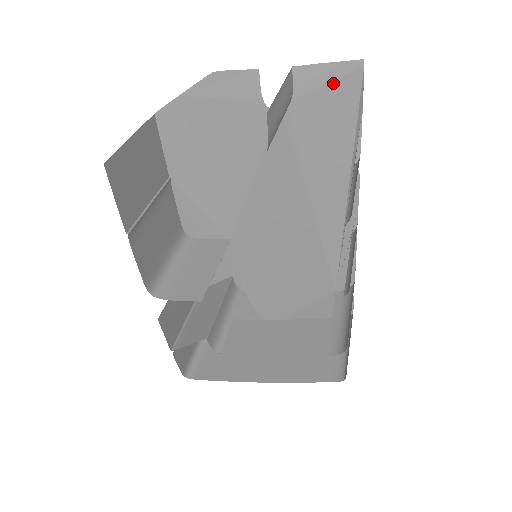
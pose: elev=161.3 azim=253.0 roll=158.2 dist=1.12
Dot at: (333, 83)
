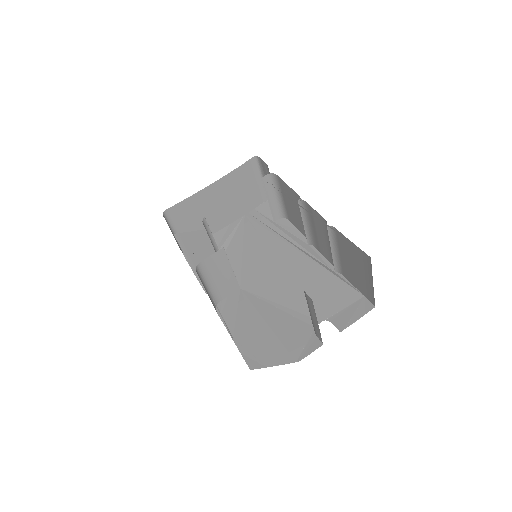
Dot at: occluded
